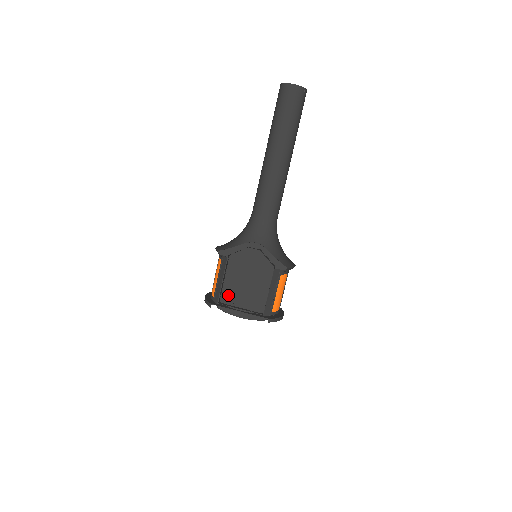
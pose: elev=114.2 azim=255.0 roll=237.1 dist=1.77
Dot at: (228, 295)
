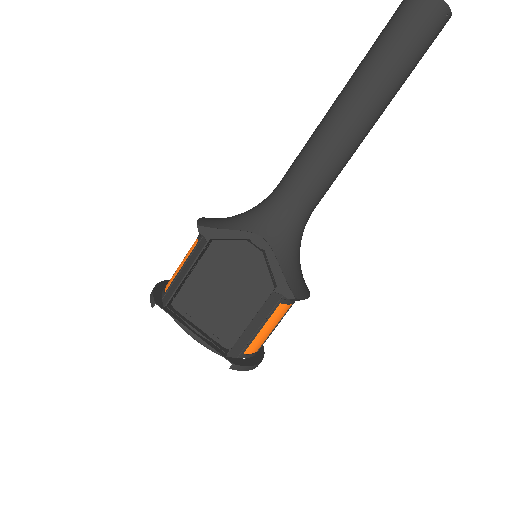
Dot at: (187, 299)
